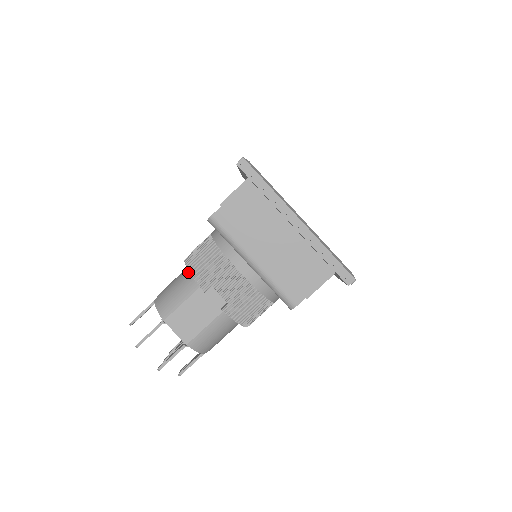
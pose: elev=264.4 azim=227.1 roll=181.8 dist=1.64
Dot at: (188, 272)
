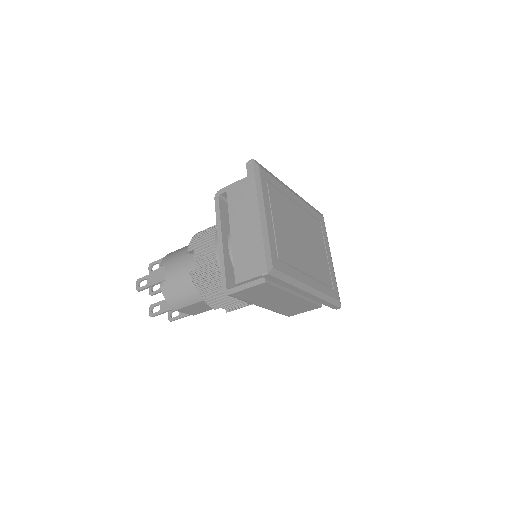
Dot at: occluded
